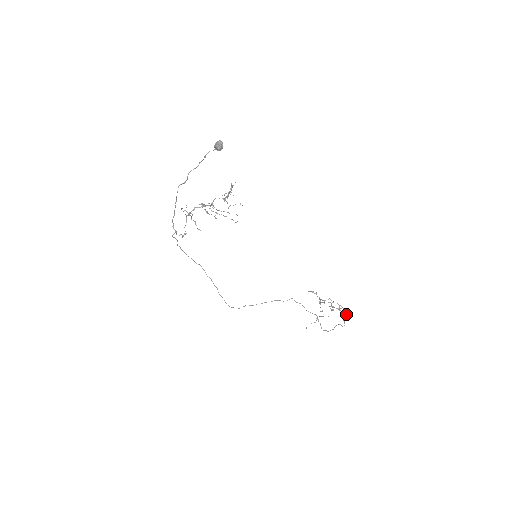
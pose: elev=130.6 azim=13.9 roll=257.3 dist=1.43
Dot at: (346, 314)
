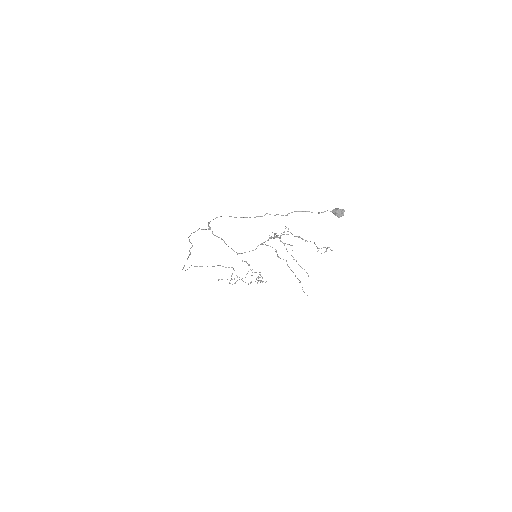
Dot at: occluded
